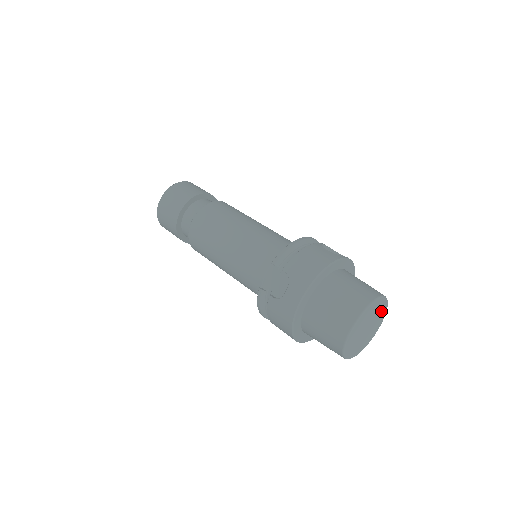
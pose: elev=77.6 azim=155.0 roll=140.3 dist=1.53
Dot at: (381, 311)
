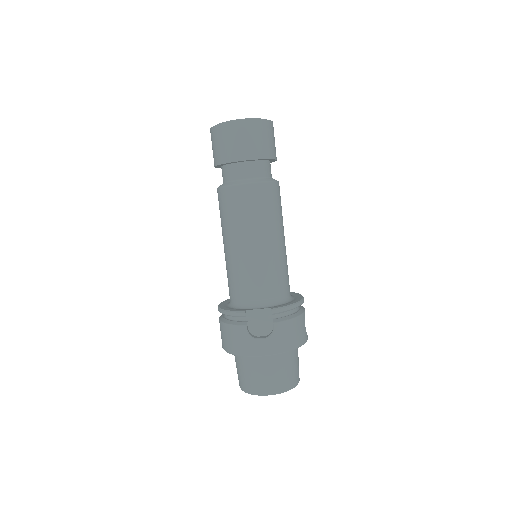
Dot at: occluded
